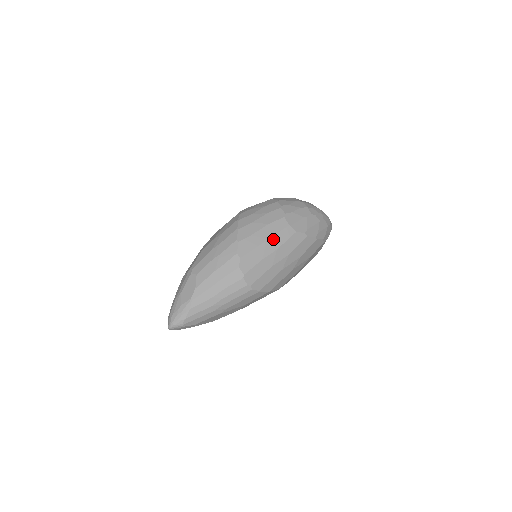
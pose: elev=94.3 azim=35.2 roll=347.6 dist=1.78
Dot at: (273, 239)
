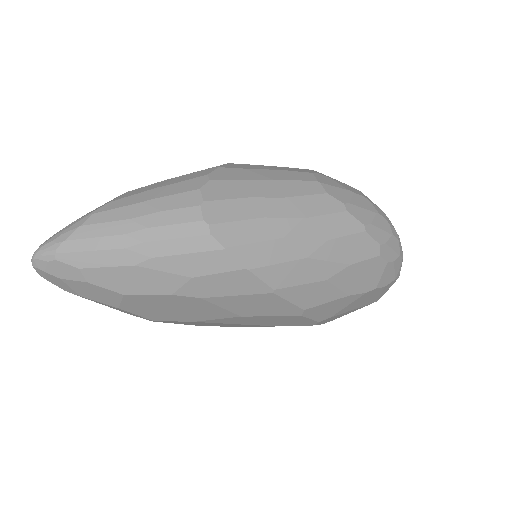
Dot at: (281, 183)
